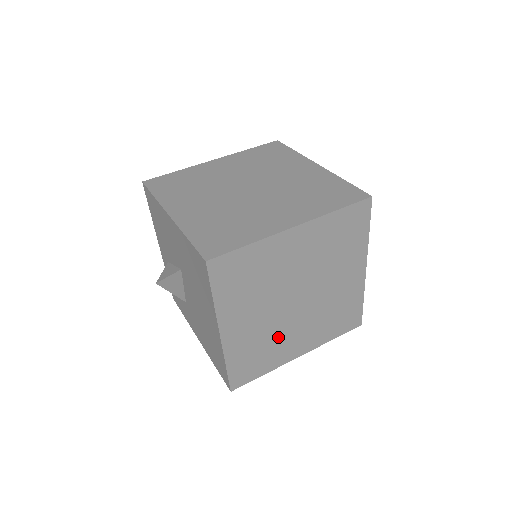
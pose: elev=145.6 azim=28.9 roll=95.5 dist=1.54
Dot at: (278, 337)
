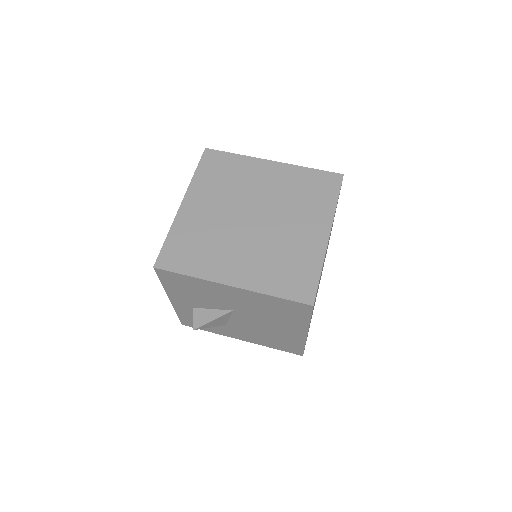
Dot at: occluded
